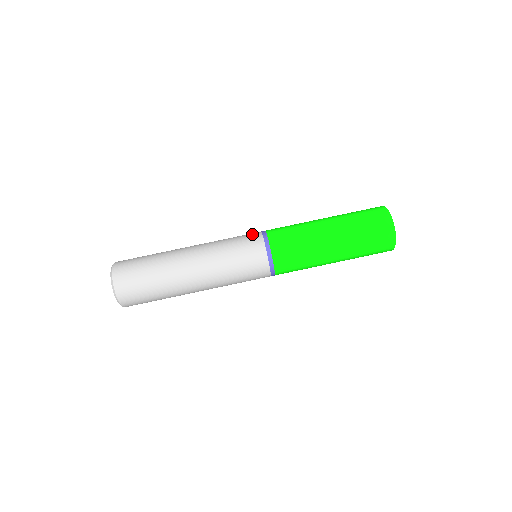
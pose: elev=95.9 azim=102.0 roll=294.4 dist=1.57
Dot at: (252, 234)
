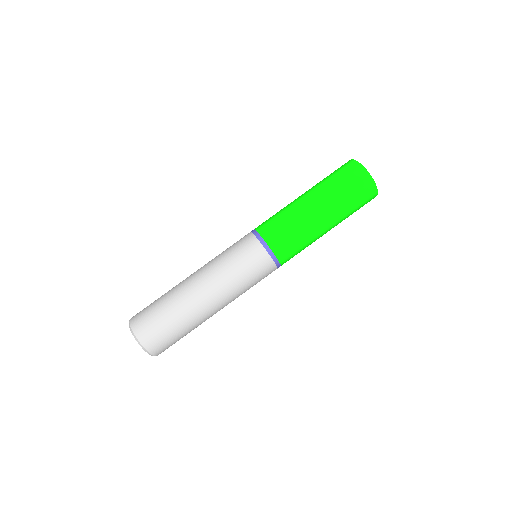
Dot at: (253, 249)
